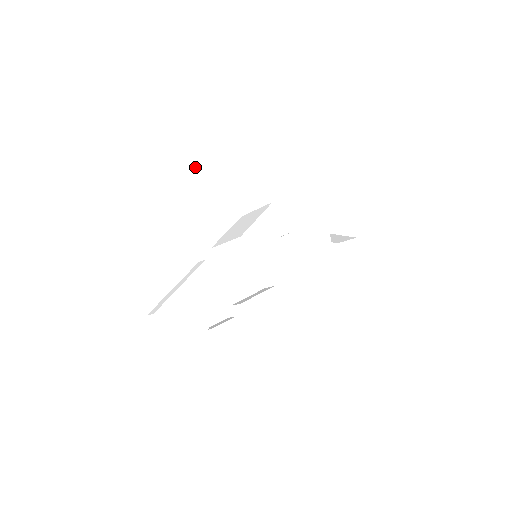
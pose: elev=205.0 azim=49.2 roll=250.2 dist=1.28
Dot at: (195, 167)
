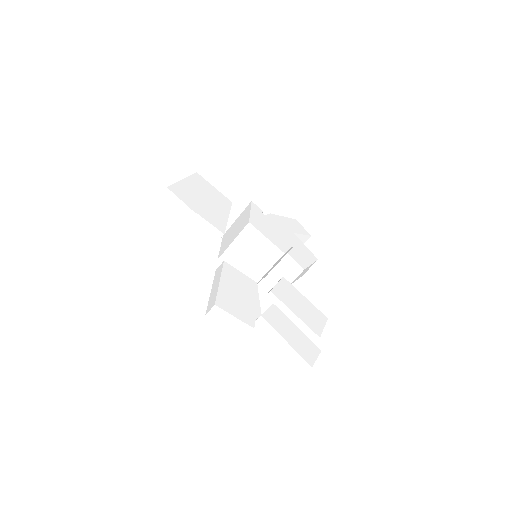
Dot at: (180, 185)
